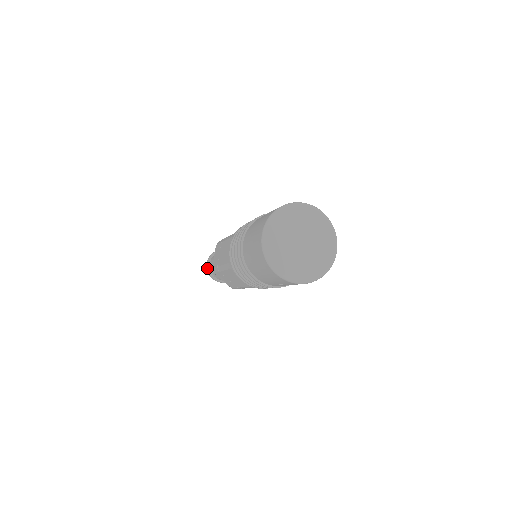
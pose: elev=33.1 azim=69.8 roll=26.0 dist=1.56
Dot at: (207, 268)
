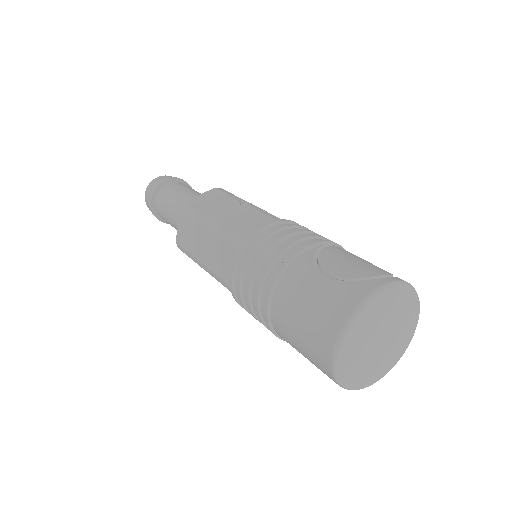
Dot at: (151, 208)
